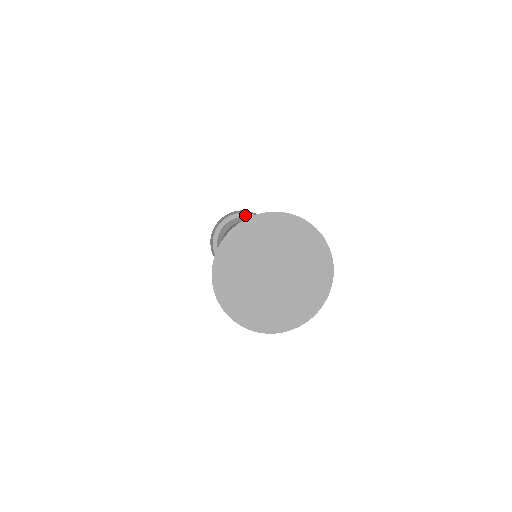
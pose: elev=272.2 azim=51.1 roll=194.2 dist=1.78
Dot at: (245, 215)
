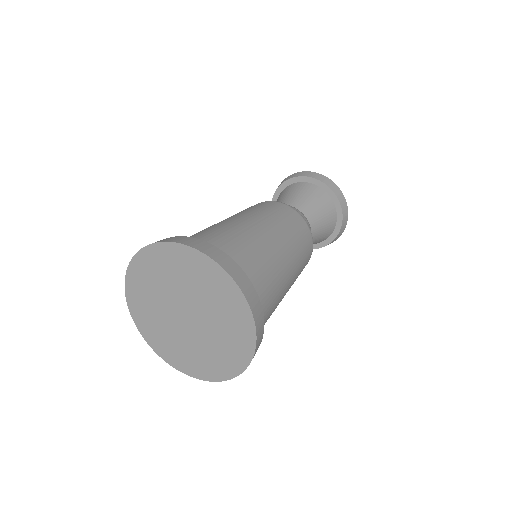
Dot at: (295, 180)
